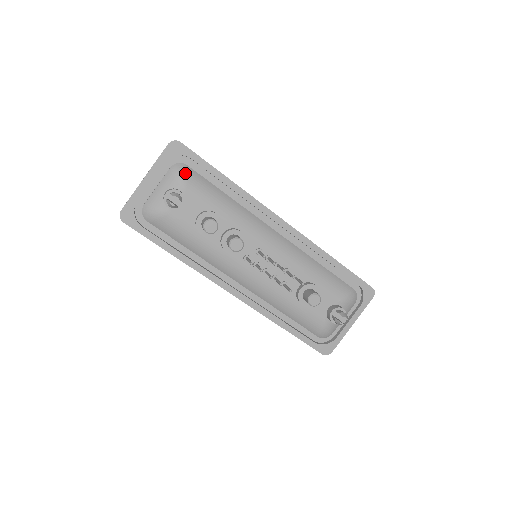
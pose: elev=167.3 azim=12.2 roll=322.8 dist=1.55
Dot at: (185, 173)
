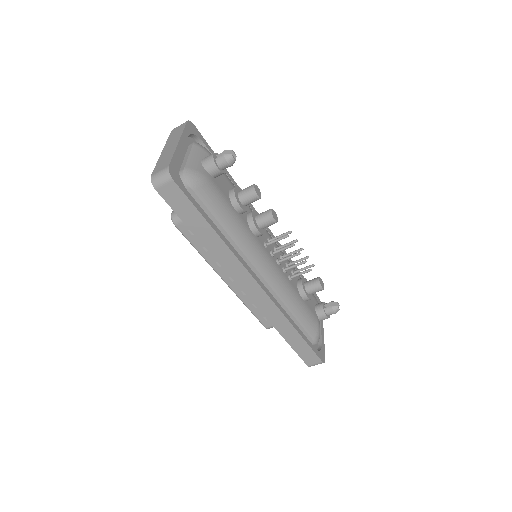
Dot at: occluded
